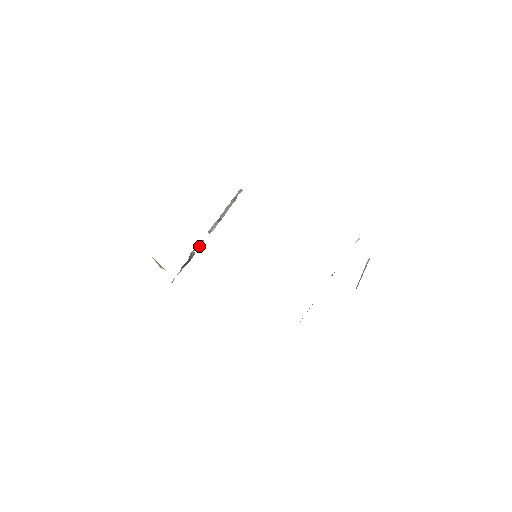
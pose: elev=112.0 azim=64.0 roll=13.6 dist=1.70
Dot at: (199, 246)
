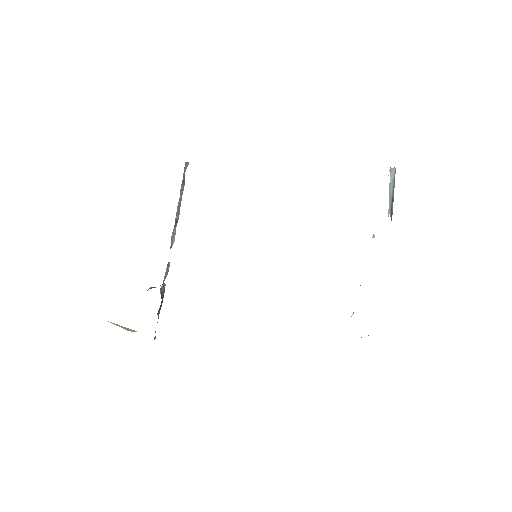
Dot at: (166, 273)
